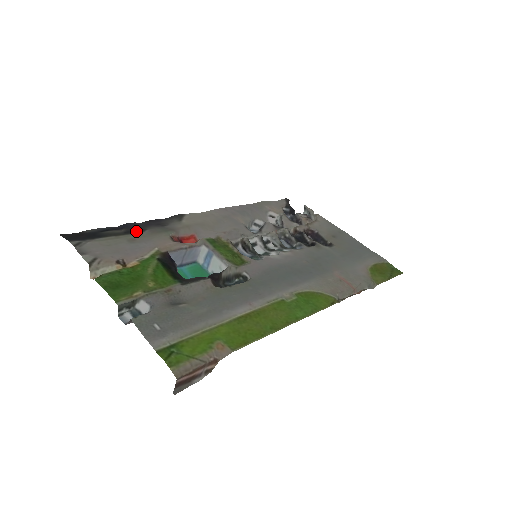
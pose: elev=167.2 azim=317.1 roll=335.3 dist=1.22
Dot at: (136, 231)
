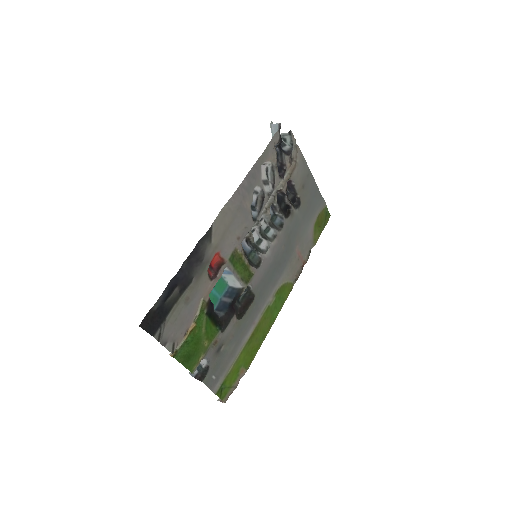
Dot at: (187, 285)
